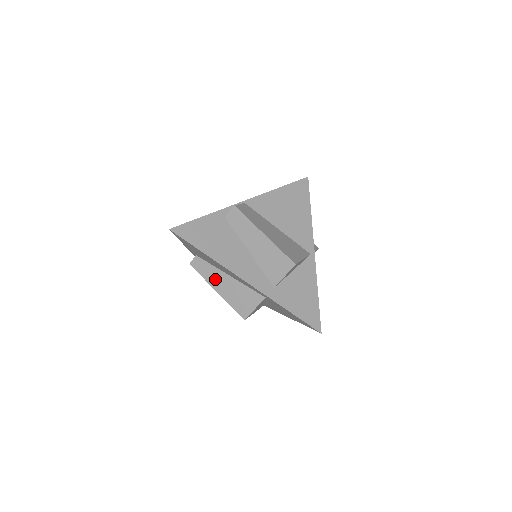
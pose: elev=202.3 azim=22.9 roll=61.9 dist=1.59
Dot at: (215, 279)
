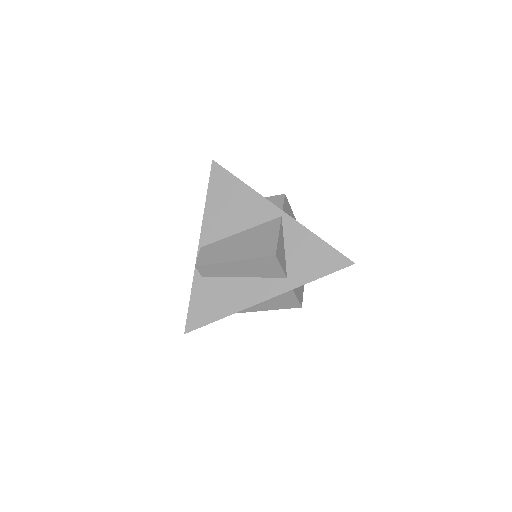
Dot at: (252, 307)
